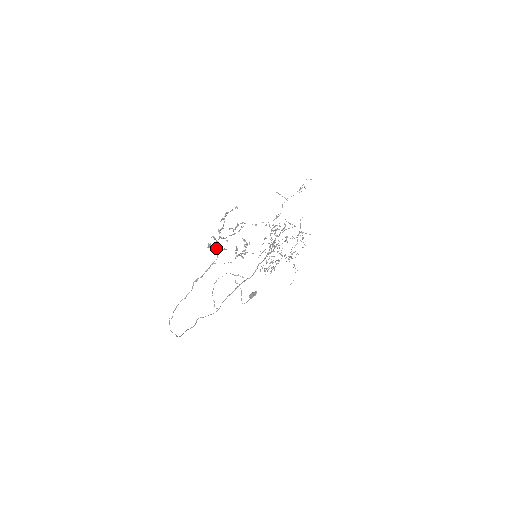
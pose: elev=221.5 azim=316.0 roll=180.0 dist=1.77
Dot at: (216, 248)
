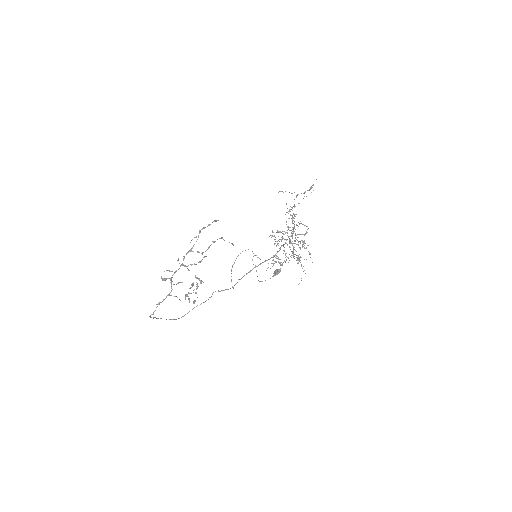
Dot at: (170, 282)
